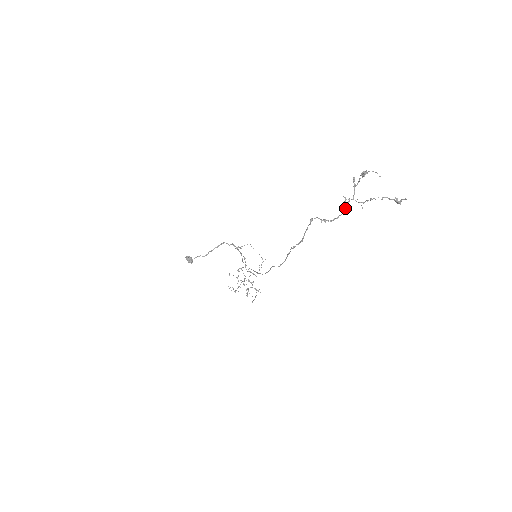
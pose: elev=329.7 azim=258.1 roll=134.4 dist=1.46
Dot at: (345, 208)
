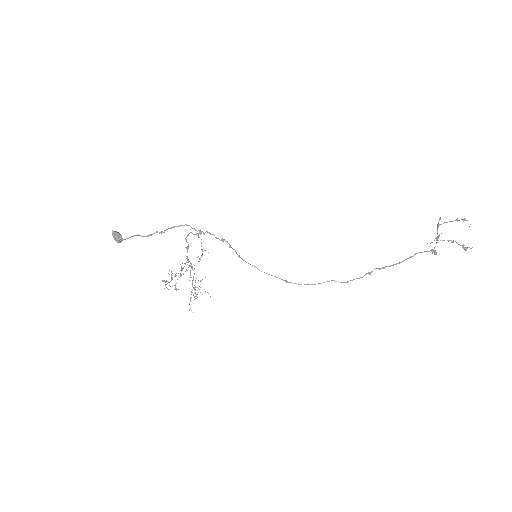
Dot at: occluded
